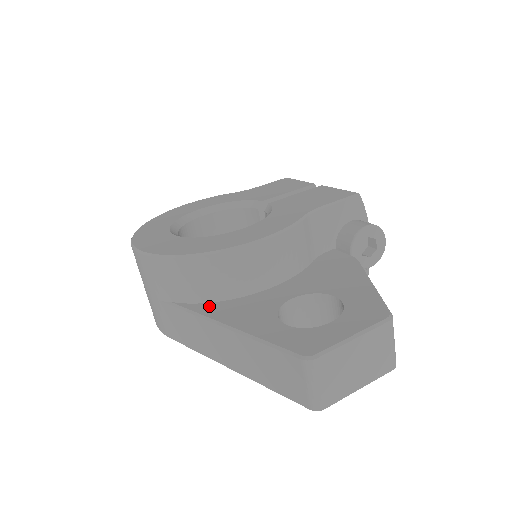
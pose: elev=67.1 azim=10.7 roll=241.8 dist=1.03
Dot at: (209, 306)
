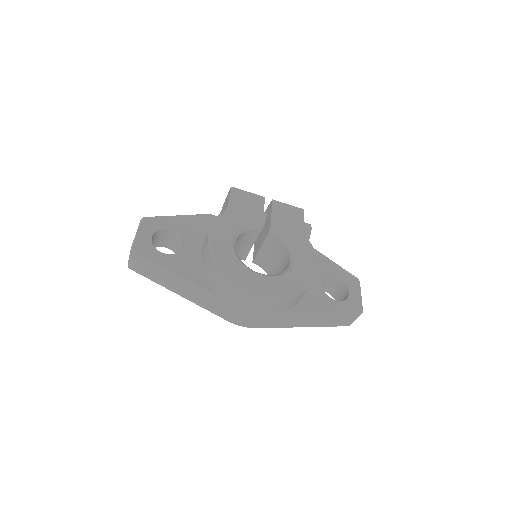
Dot at: (299, 306)
